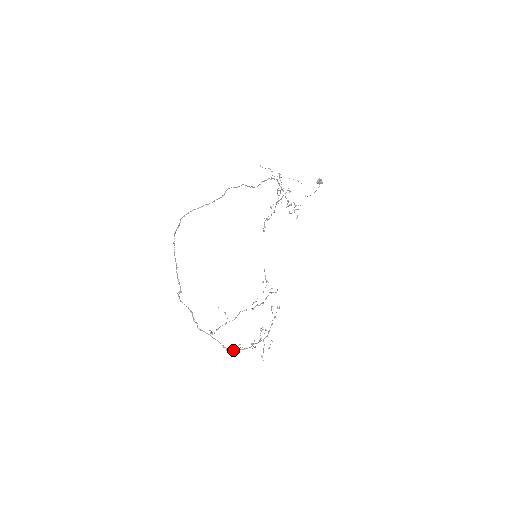
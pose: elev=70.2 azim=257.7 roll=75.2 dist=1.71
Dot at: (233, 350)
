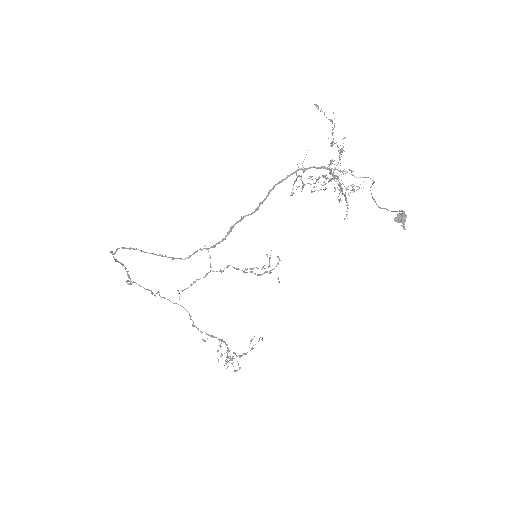
Dot at: occluded
